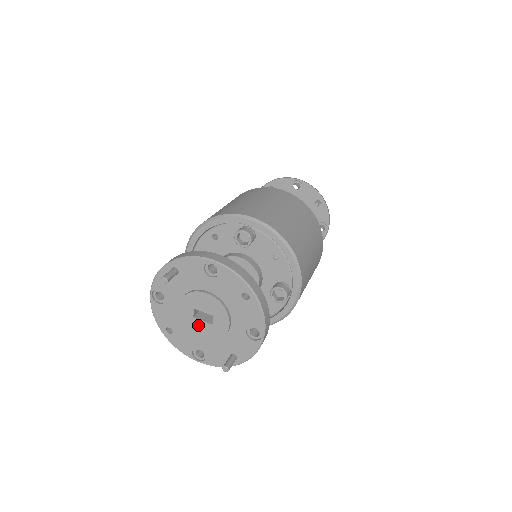
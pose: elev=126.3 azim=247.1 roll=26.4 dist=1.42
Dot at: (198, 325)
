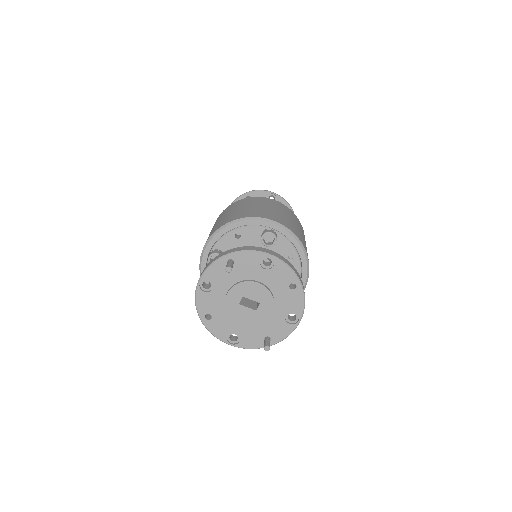
Dot at: (242, 311)
